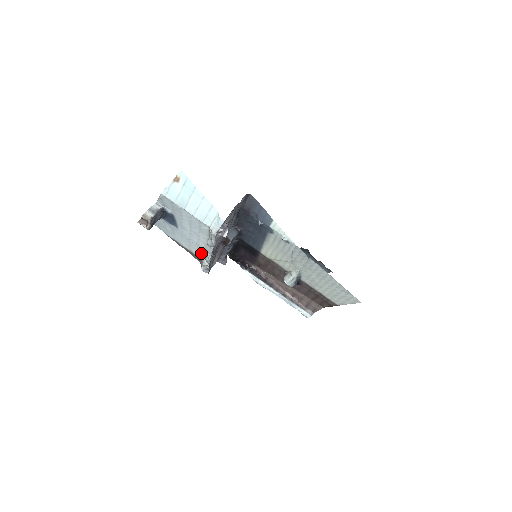
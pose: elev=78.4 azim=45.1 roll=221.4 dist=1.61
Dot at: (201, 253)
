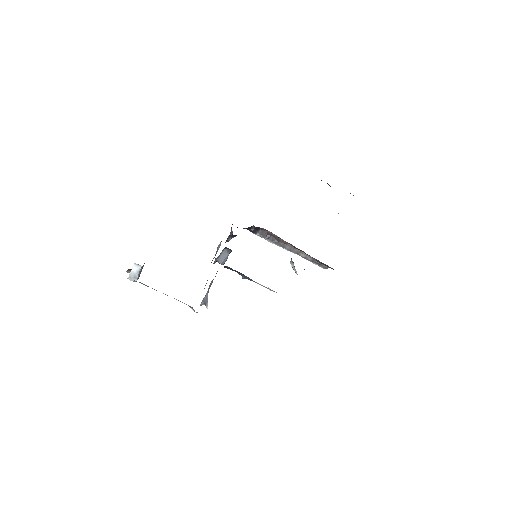
Dot at: occluded
